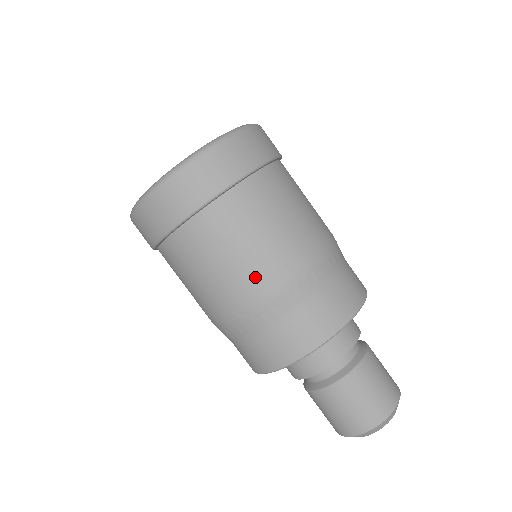
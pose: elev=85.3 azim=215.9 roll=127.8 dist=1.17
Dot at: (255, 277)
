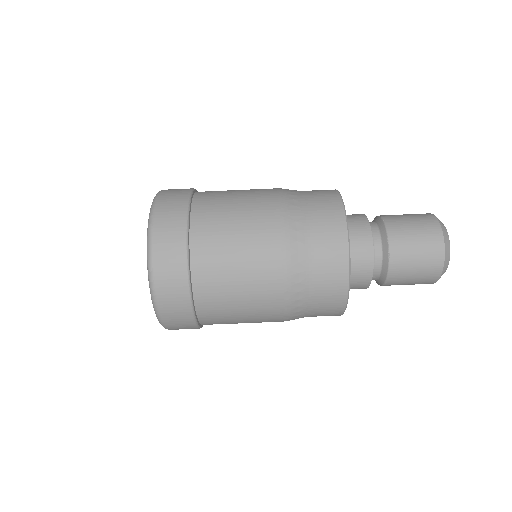
Dot at: (265, 268)
